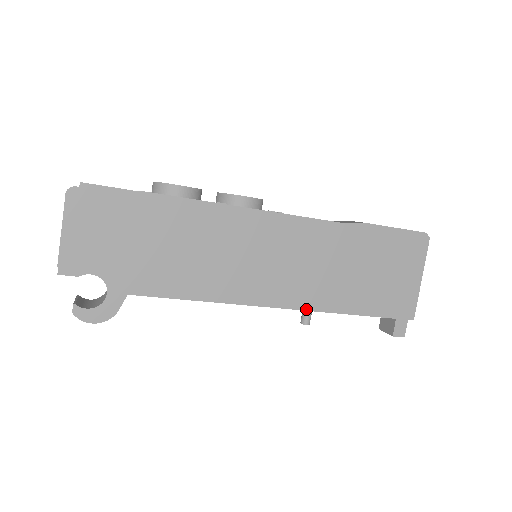
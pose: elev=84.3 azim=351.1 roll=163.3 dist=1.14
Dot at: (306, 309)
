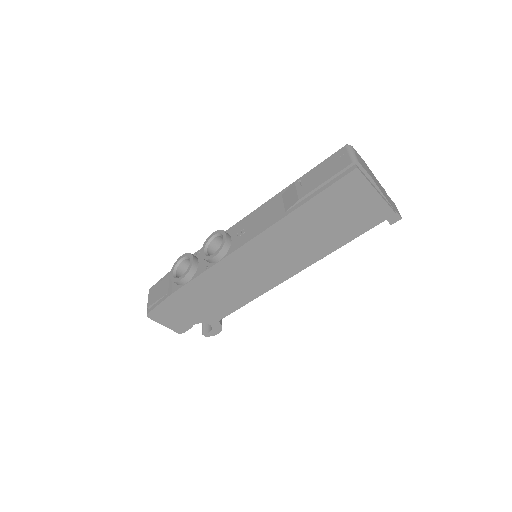
Dot at: (309, 265)
